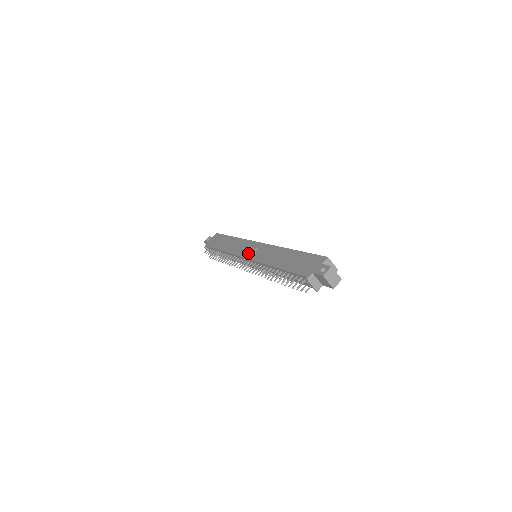
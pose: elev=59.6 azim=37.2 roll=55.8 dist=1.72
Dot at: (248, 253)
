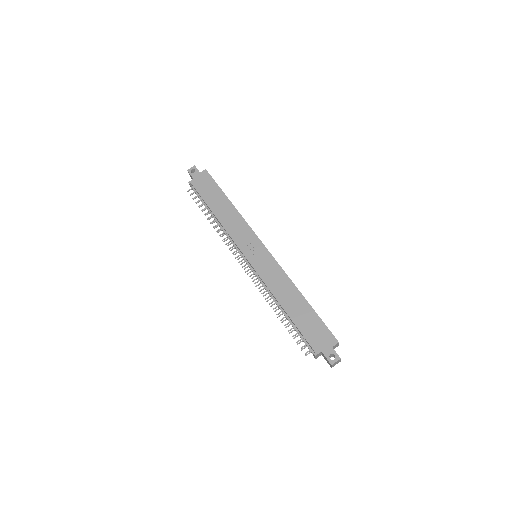
Dot at: (251, 254)
